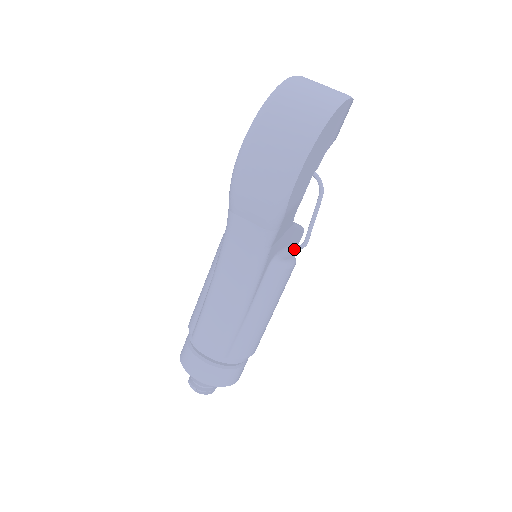
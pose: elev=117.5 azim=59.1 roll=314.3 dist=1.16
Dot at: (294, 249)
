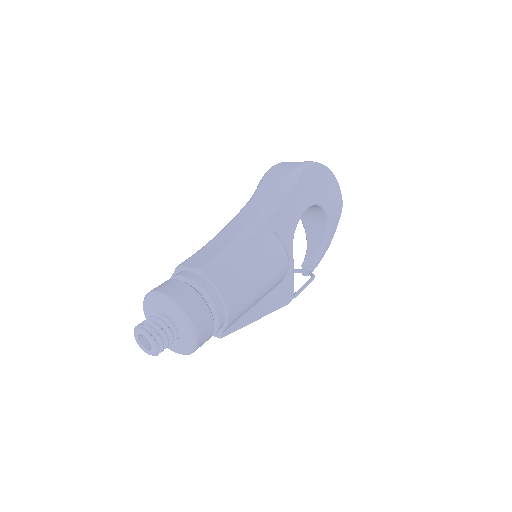
Dot at: (283, 300)
